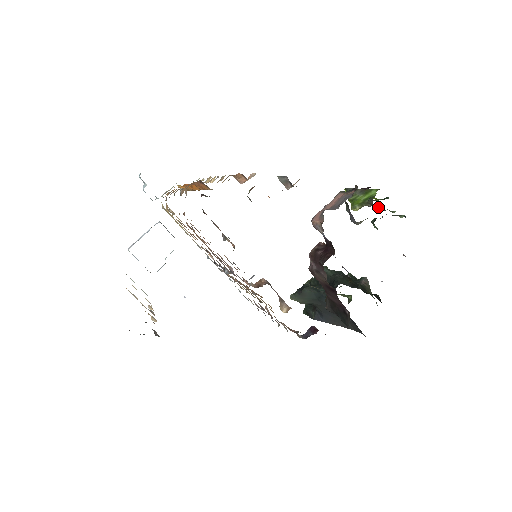
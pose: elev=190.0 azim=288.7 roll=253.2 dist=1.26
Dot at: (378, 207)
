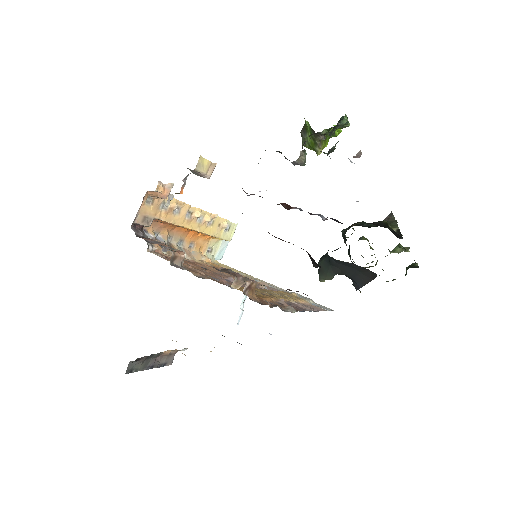
Dot at: (321, 133)
